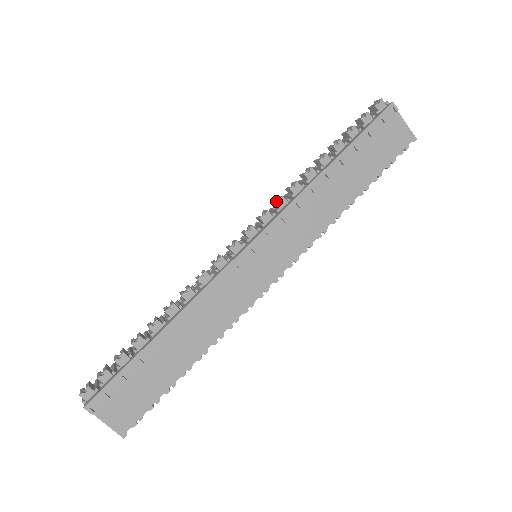
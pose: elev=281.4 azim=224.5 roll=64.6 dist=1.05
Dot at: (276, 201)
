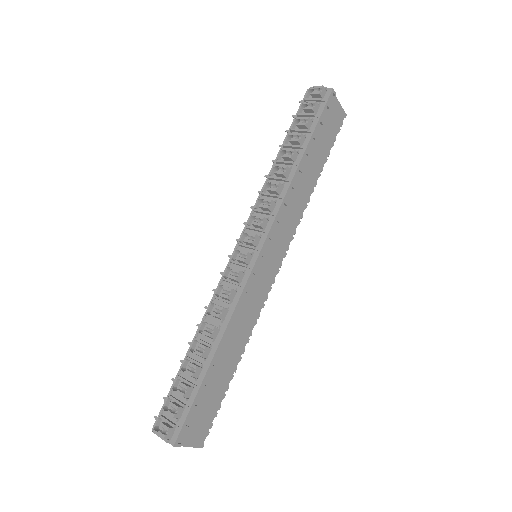
Dot at: (268, 206)
